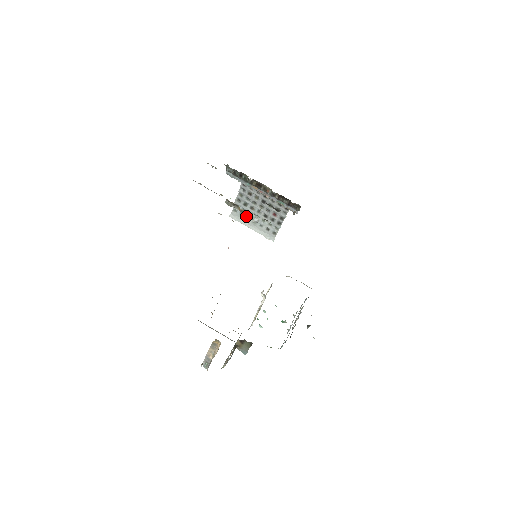
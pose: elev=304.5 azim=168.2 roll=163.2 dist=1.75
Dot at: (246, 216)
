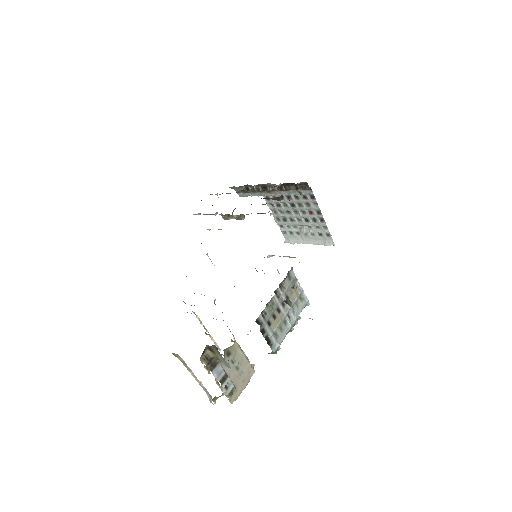
Dot at: (295, 232)
